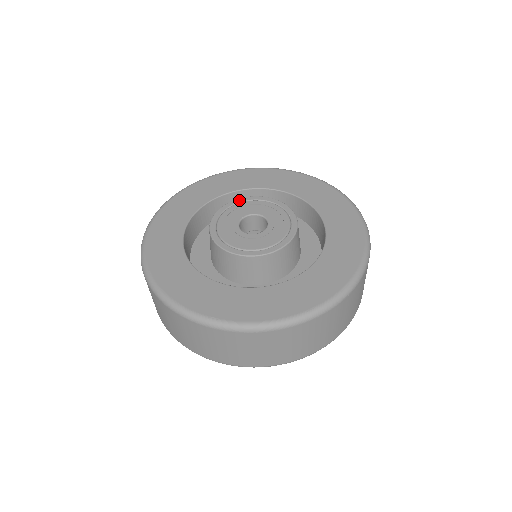
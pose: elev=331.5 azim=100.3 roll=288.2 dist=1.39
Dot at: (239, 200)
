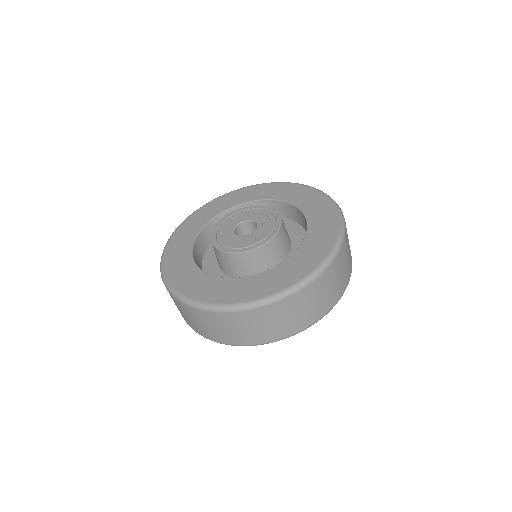
Dot at: (233, 213)
